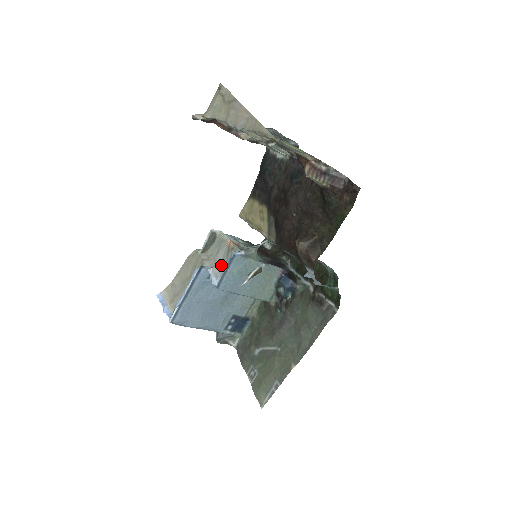
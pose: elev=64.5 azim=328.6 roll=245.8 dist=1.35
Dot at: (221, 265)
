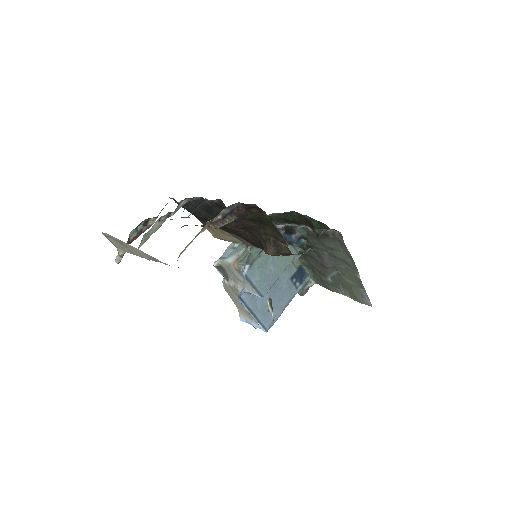
Dot at: (247, 283)
